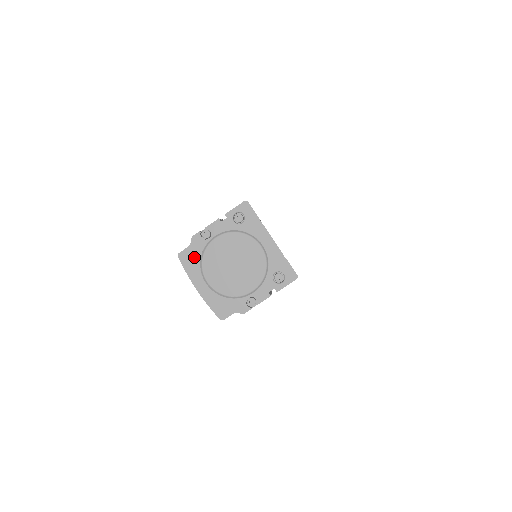
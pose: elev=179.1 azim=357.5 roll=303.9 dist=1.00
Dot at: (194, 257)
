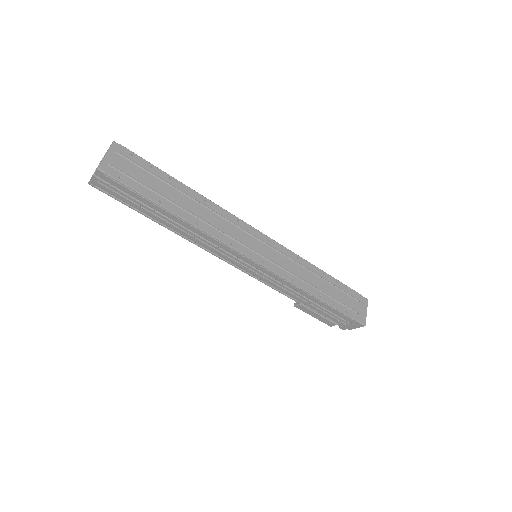
Dot at: (101, 161)
